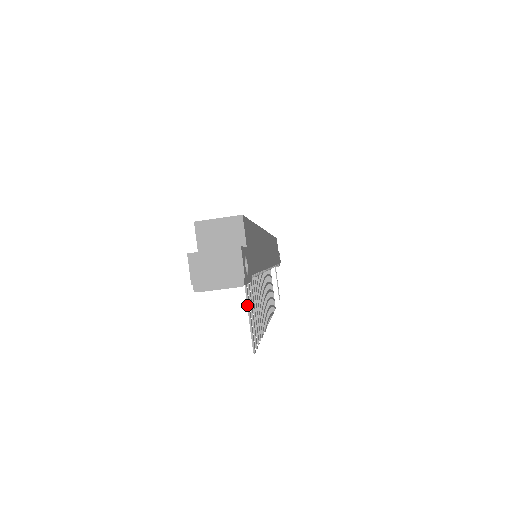
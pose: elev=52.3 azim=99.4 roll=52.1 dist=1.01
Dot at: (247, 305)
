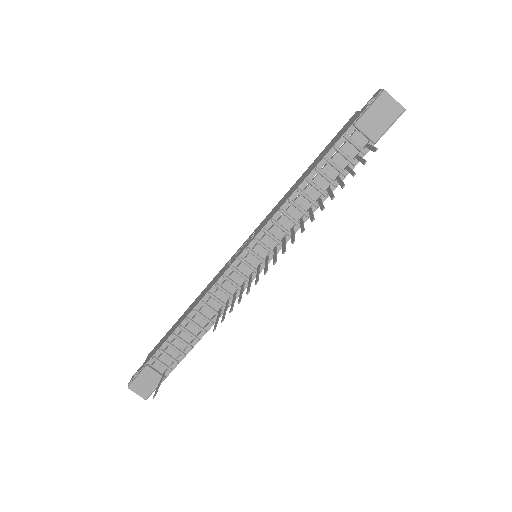
Dot at: (371, 145)
